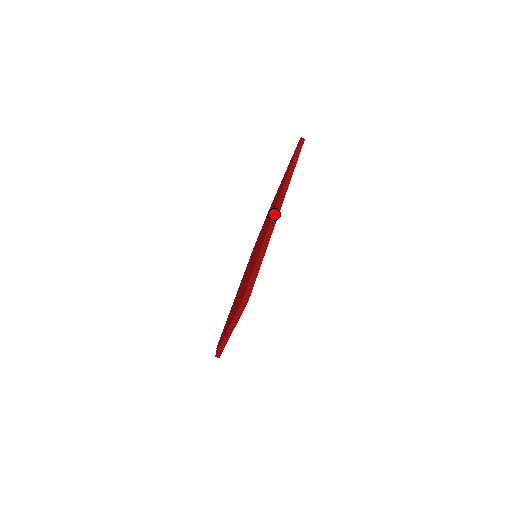
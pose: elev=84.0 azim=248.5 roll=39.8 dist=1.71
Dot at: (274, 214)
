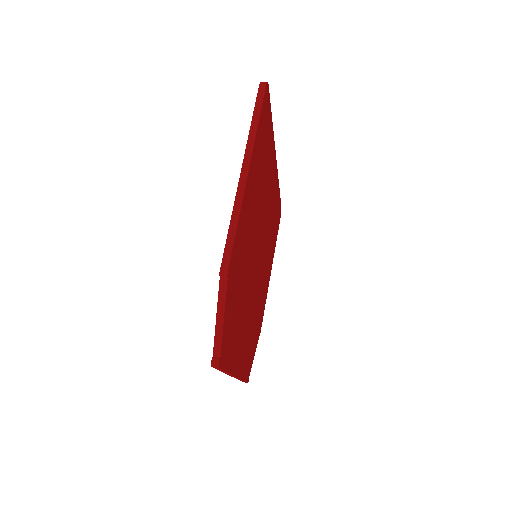
Dot at: occluded
